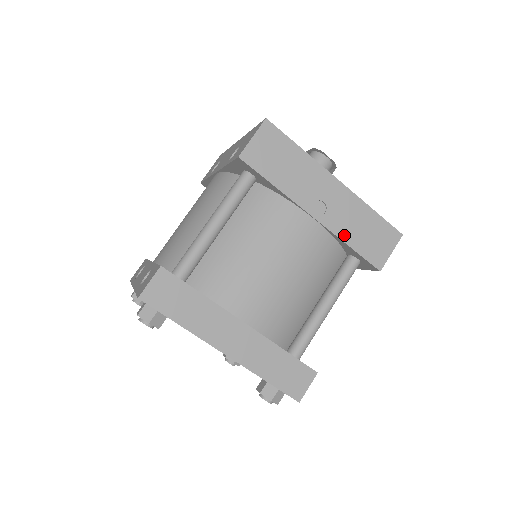
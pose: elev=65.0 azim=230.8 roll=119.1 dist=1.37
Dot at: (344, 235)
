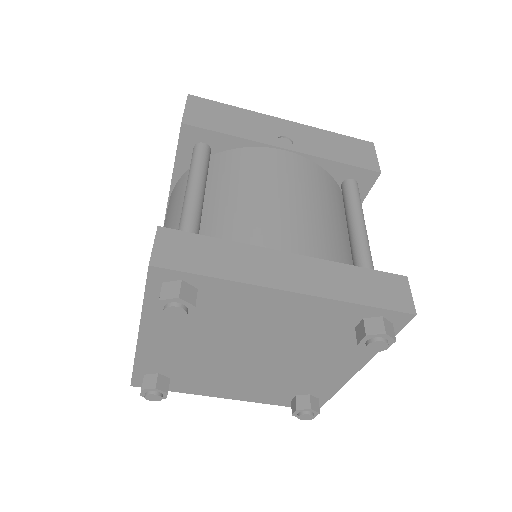
Dot at: (324, 155)
